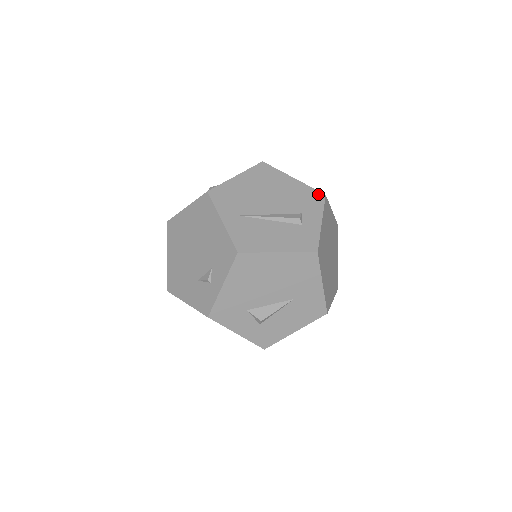
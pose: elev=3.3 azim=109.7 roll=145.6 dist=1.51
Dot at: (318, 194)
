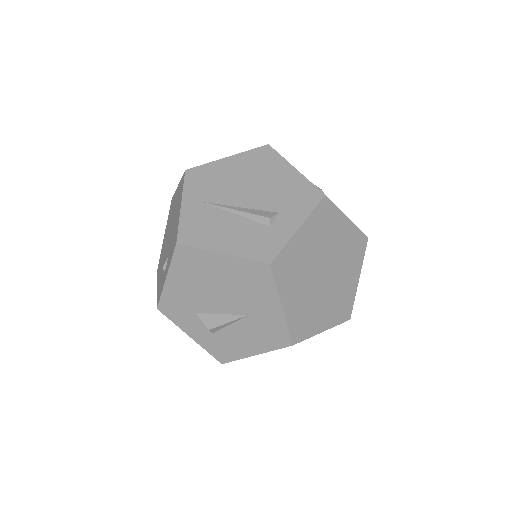
Dot at: (315, 192)
